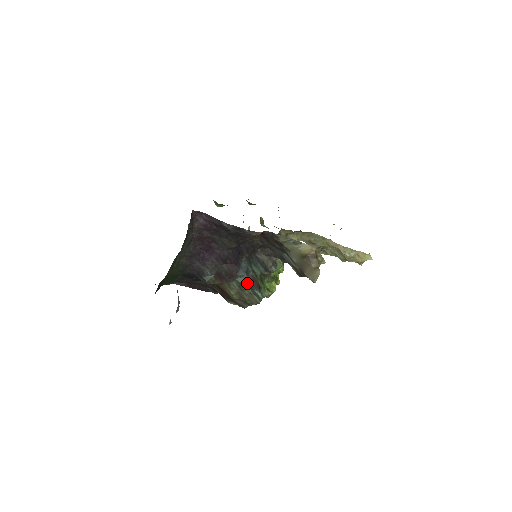
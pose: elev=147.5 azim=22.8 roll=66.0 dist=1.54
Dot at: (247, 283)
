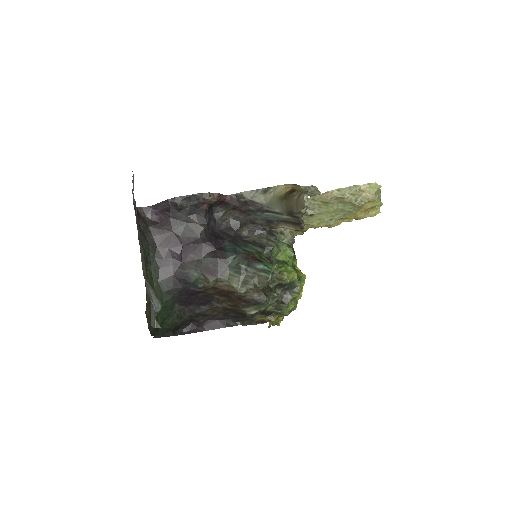
Dot at: (242, 262)
